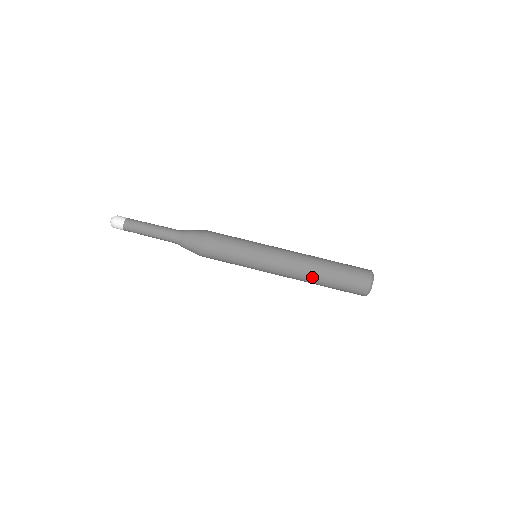
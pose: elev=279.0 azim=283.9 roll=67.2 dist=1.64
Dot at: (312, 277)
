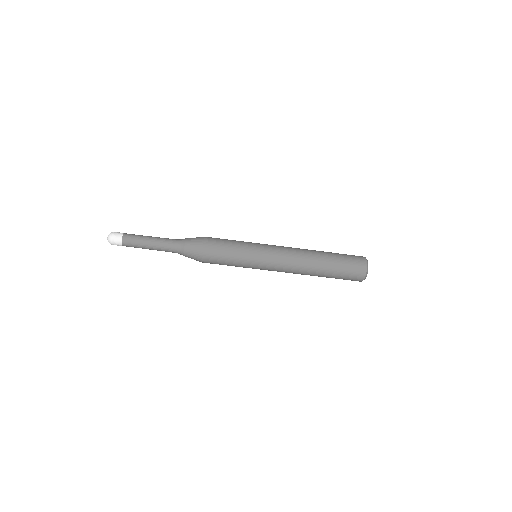
Dot at: (313, 267)
